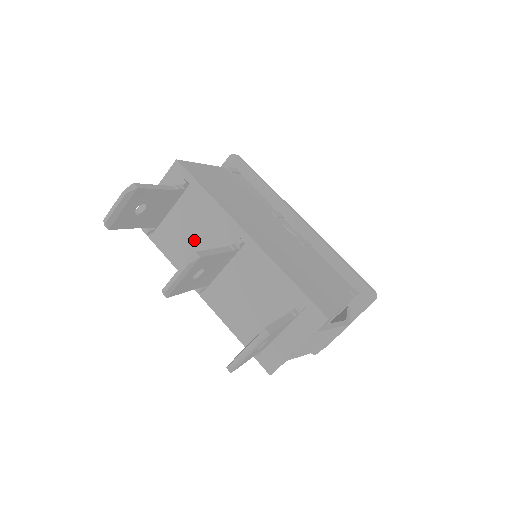
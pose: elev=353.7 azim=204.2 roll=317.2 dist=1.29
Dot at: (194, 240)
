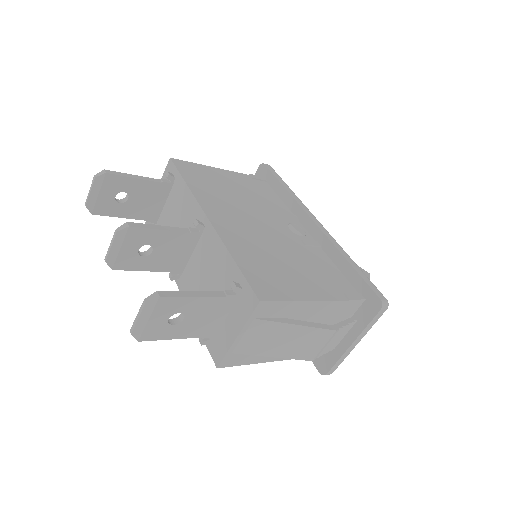
Dot at: occluded
